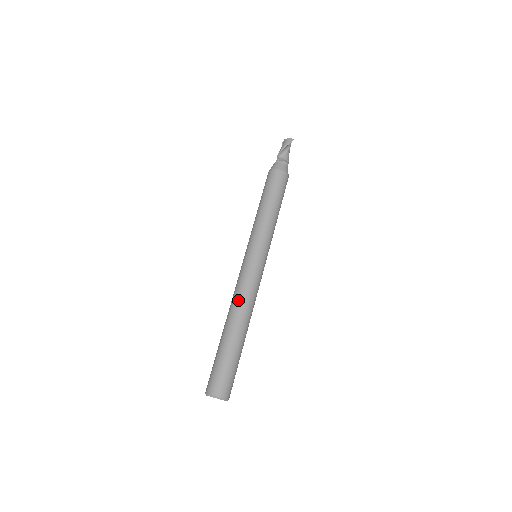
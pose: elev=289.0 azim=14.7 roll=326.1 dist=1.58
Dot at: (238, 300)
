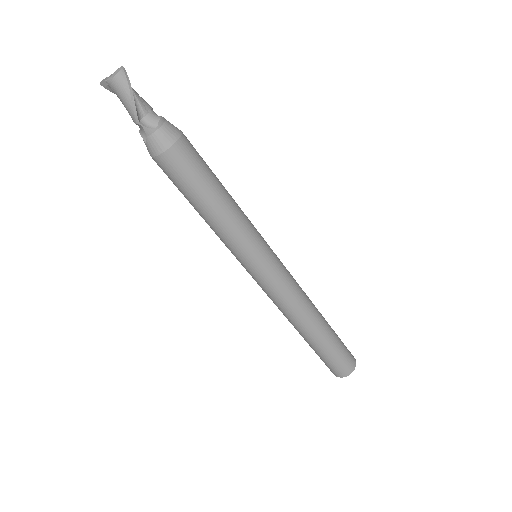
Dot at: (297, 311)
